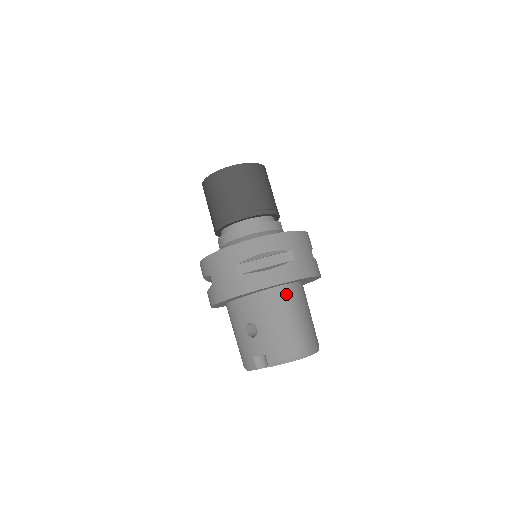
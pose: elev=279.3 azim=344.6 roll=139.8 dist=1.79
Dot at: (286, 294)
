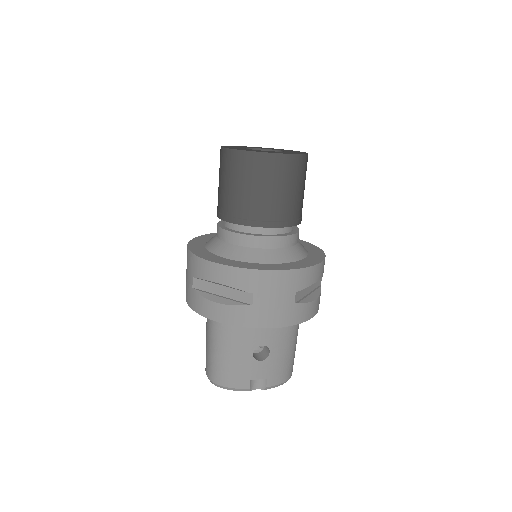
Dot at: occluded
